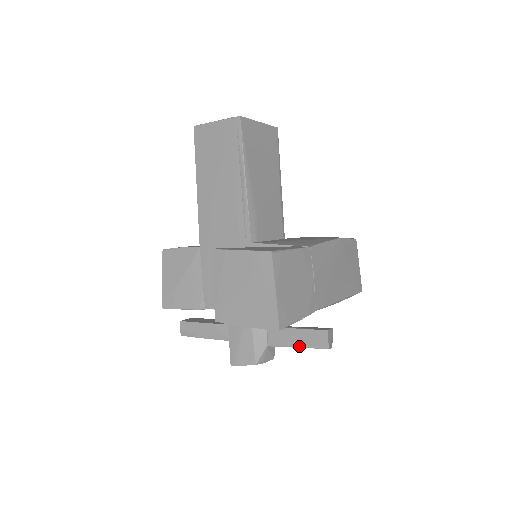
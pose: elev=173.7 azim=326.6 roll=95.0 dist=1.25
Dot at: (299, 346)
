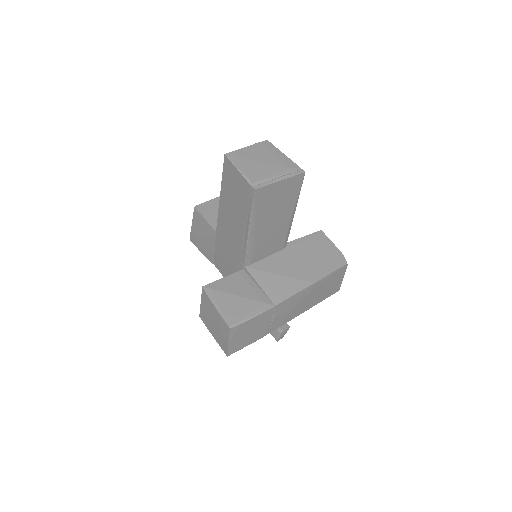
Dot at: occluded
